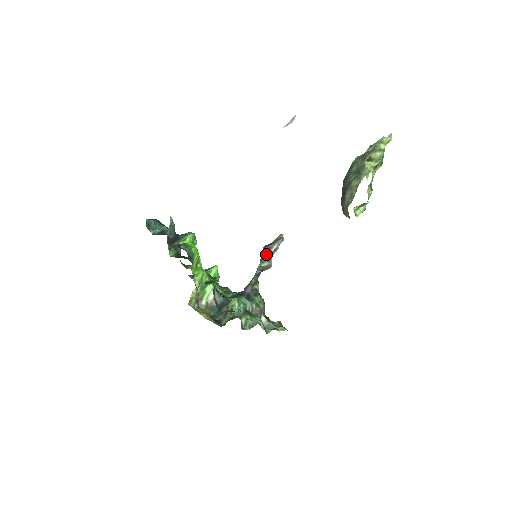
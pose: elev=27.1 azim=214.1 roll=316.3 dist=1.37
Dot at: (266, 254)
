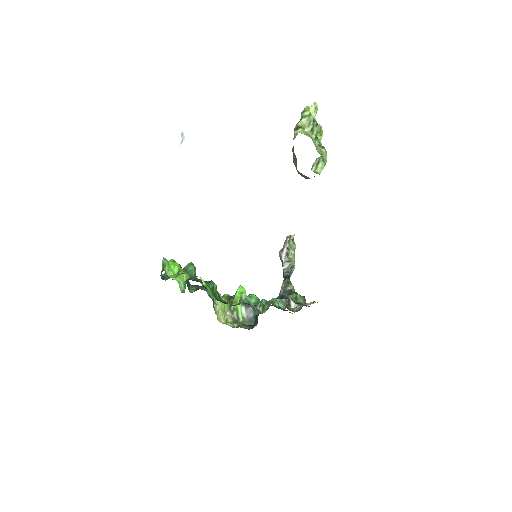
Dot at: (281, 256)
